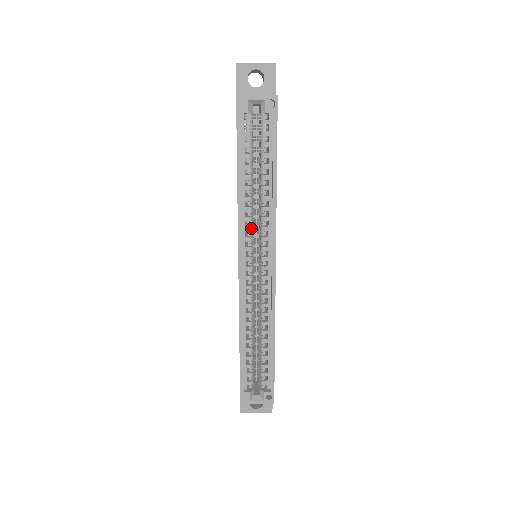
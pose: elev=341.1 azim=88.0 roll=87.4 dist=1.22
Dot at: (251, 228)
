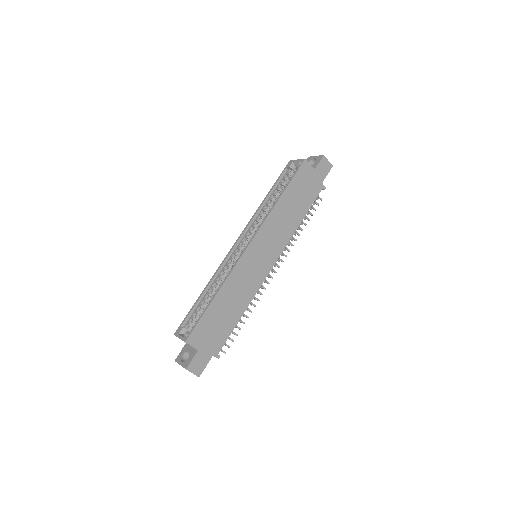
Dot at: (255, 225)
